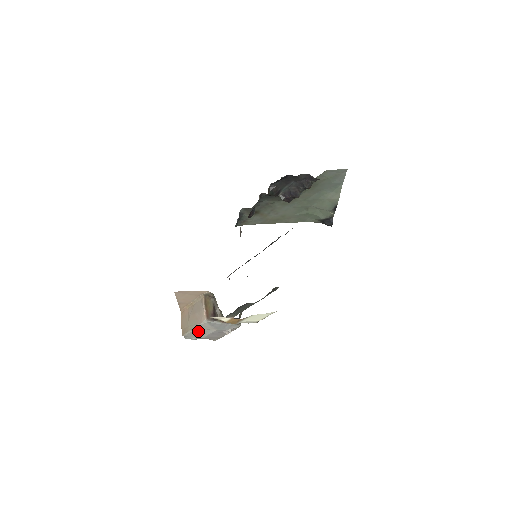
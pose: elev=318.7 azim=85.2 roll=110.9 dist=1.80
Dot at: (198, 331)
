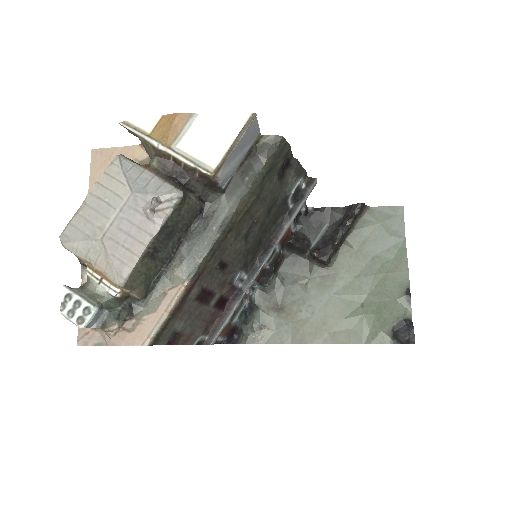
Dot at: (94, 206)
